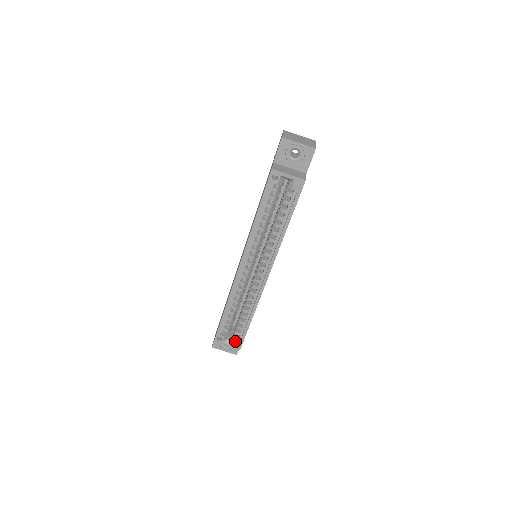
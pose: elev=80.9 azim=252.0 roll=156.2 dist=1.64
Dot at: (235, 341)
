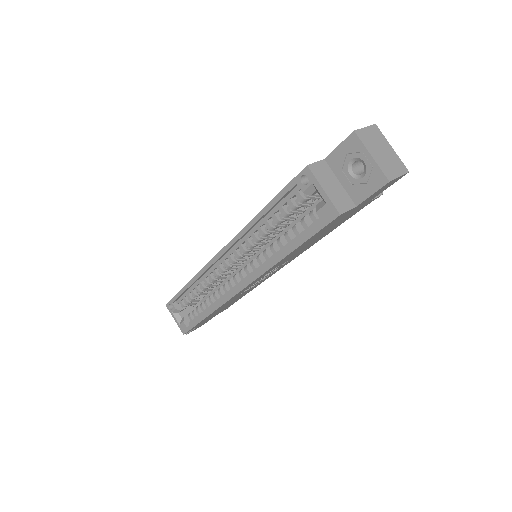
Dot at: (183, 322)
